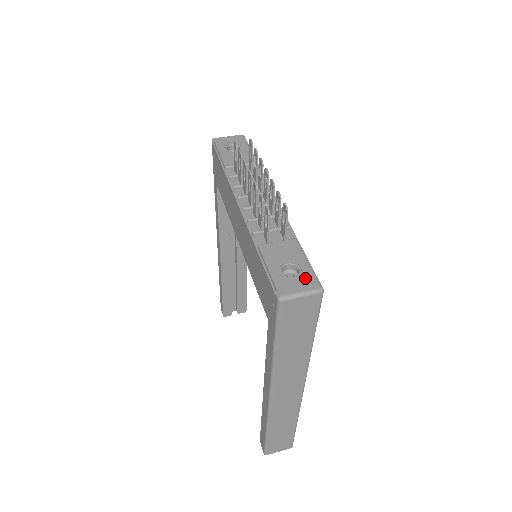
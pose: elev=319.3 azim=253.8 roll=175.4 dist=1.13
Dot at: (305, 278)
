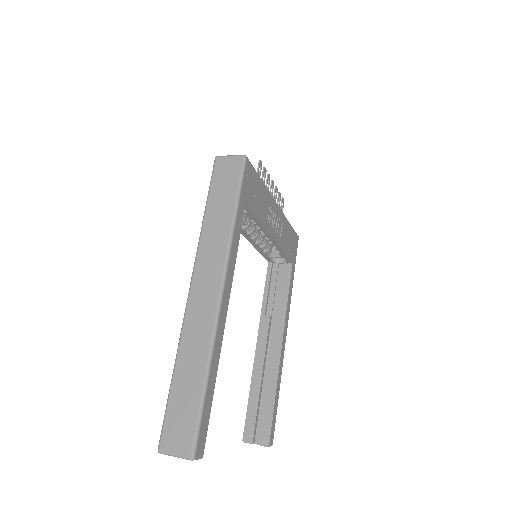
Dot at: occluded
